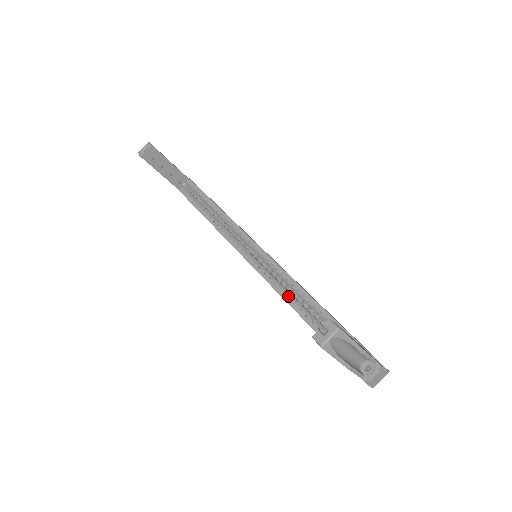
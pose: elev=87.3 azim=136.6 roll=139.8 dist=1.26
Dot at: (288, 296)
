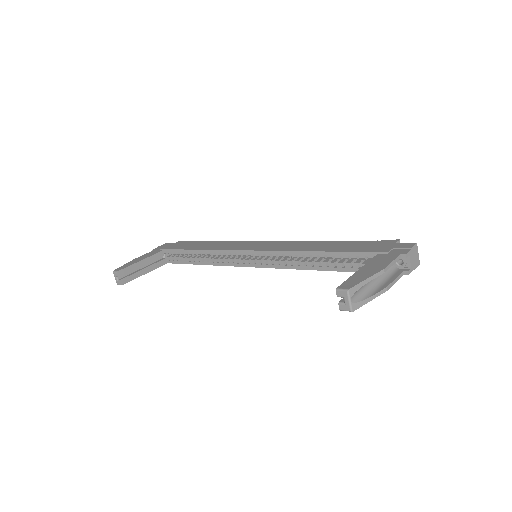
Dot at: (303, 265)
